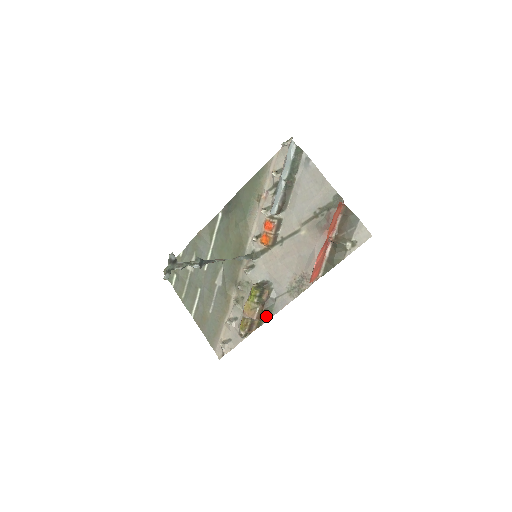
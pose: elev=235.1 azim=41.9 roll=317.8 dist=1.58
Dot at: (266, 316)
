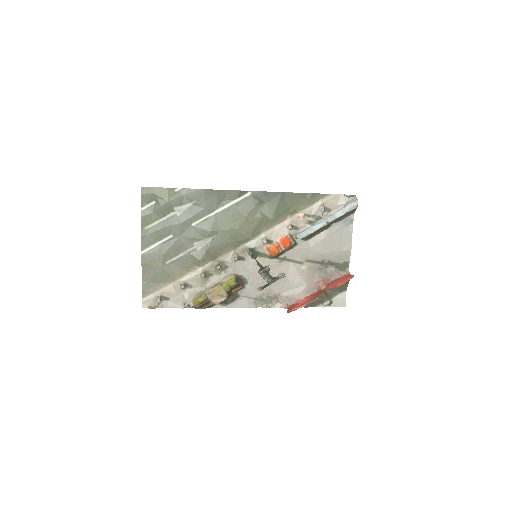
Dot at: (221, 304)
